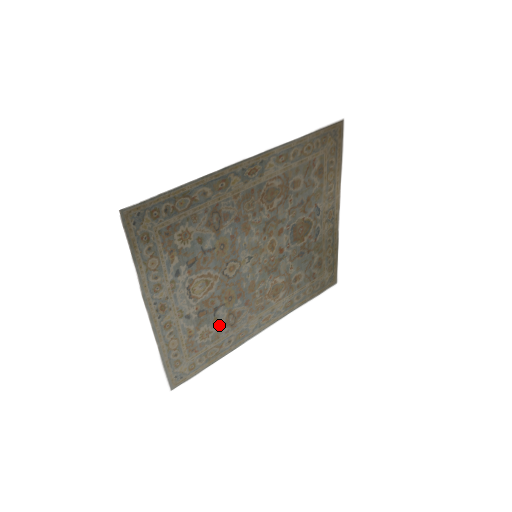
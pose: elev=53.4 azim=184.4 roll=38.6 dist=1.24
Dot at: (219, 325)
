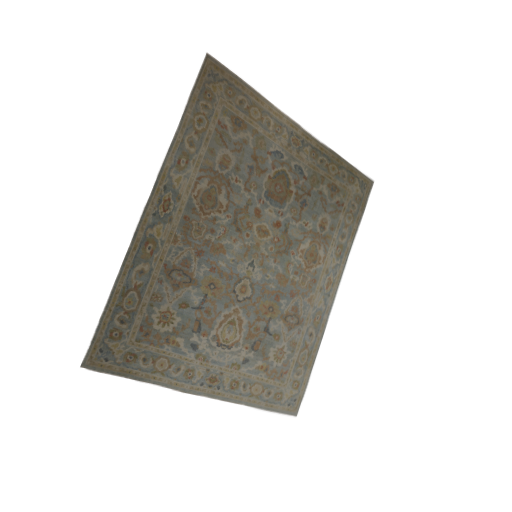
Dot at: (285, 335)
